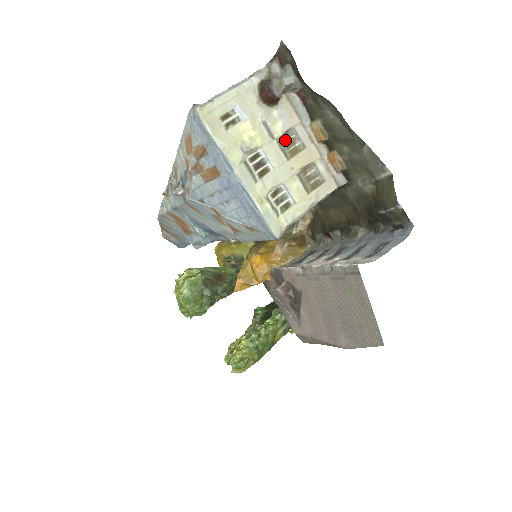
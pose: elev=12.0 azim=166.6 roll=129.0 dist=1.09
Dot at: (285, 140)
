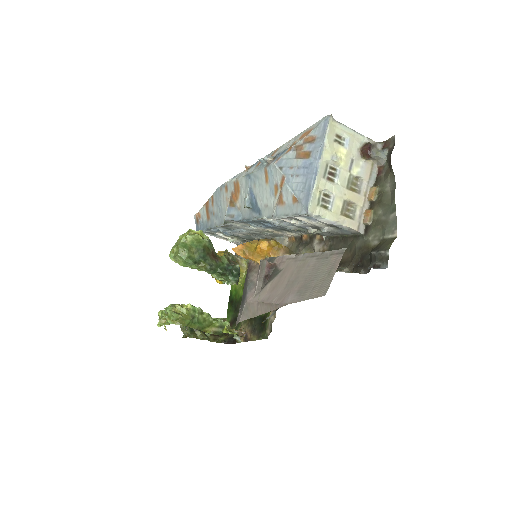
Dot at: (354, 180)
